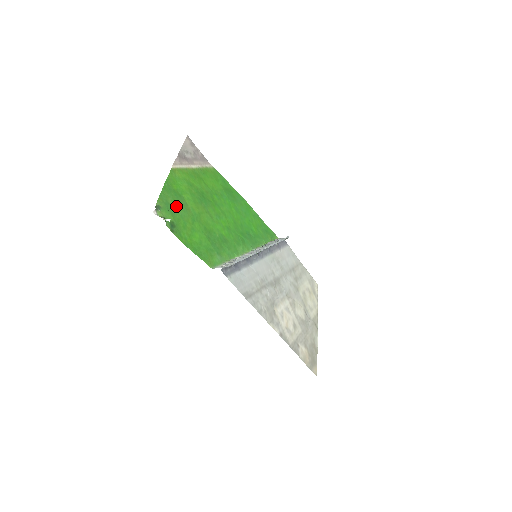
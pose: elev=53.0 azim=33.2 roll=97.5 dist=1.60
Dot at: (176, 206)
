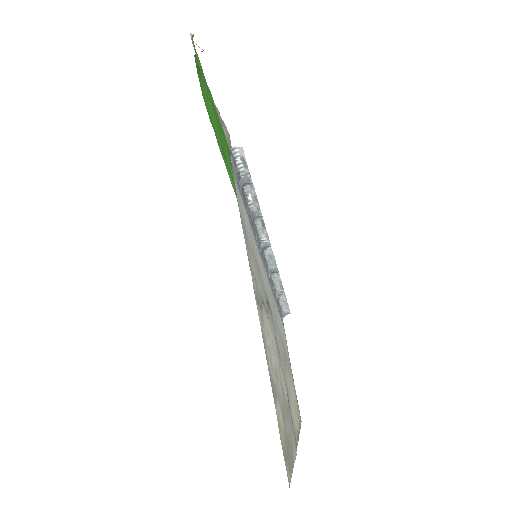
Dot at: (207, 86)
